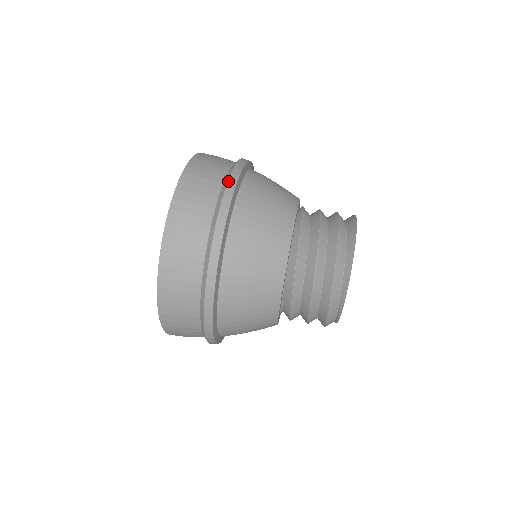
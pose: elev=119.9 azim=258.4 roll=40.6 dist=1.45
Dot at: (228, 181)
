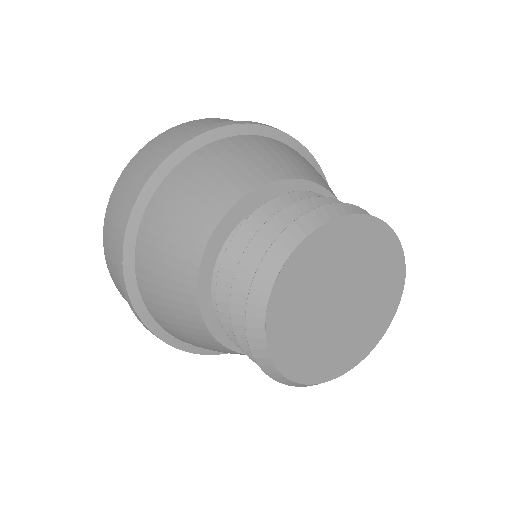
Dot at: occluded
